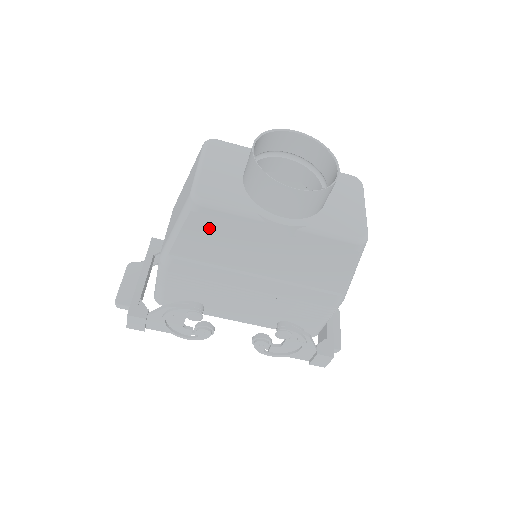
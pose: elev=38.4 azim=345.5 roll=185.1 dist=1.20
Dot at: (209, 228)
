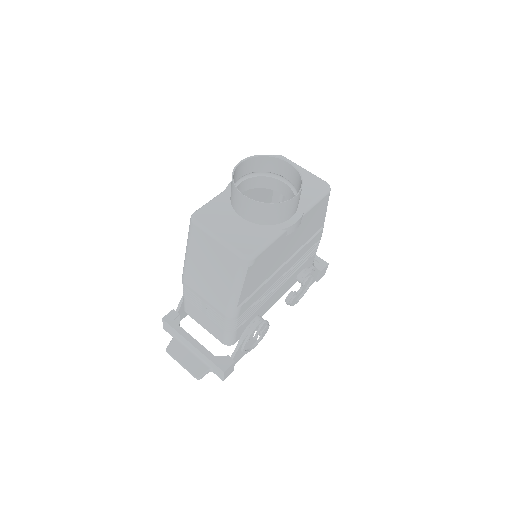
Dot at: (258, 266)
